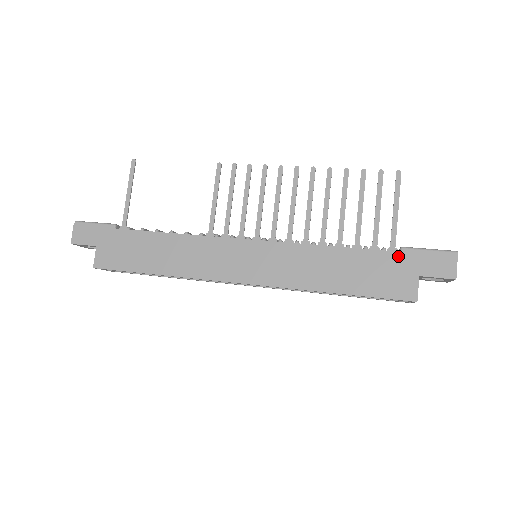
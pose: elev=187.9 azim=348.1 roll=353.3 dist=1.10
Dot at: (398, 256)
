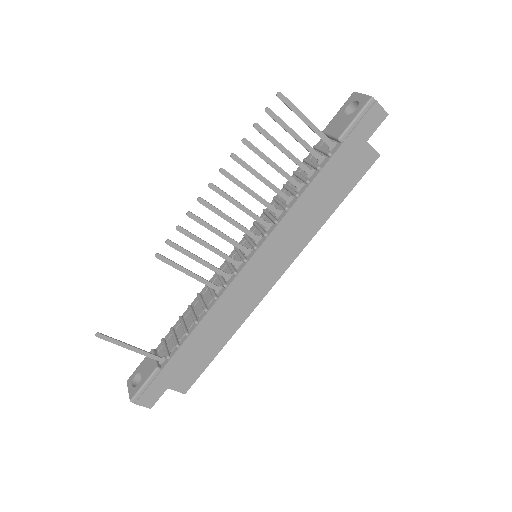
Dot at: (344, 148)
